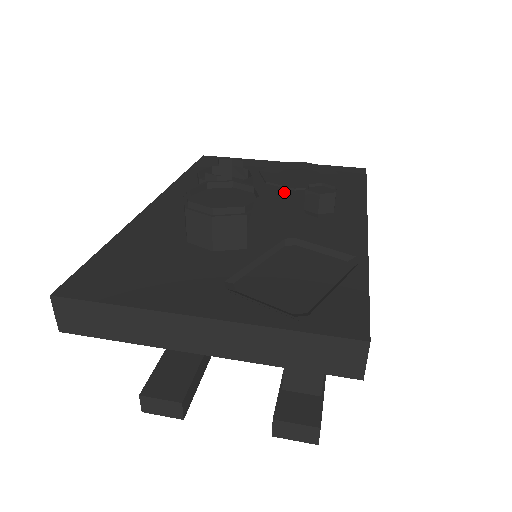
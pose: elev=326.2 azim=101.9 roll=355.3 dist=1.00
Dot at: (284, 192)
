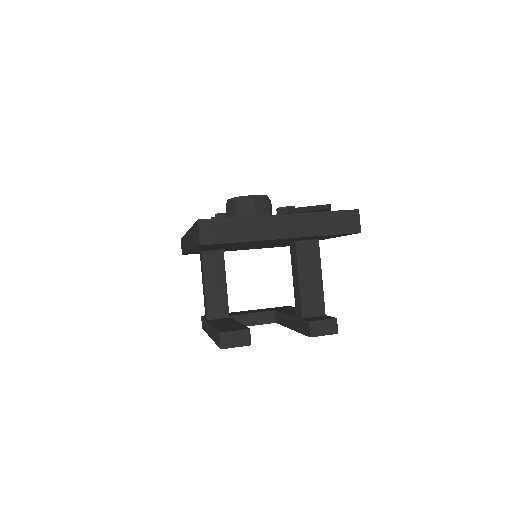
Dot at: occluded
